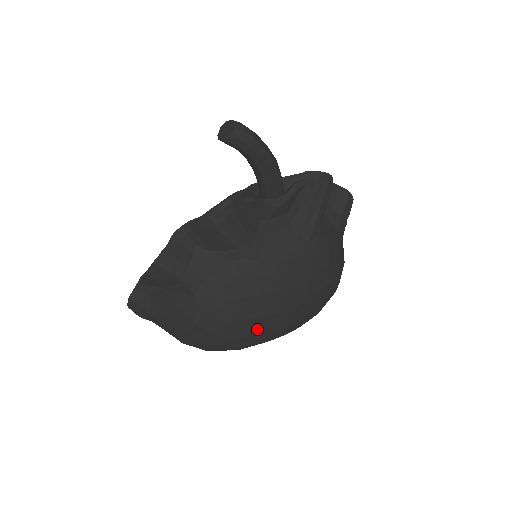
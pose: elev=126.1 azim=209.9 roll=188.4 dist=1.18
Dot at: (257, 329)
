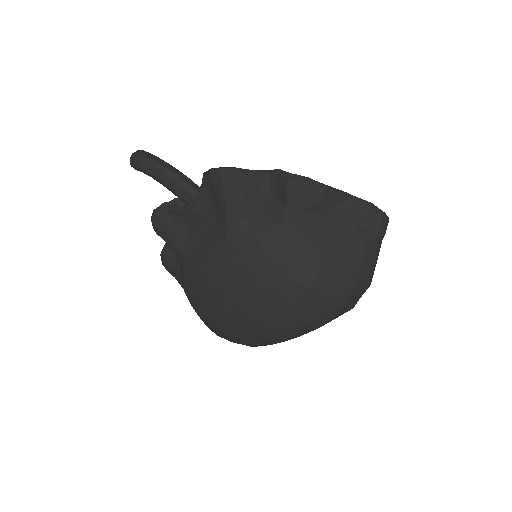
Dot at: (224, 326)
